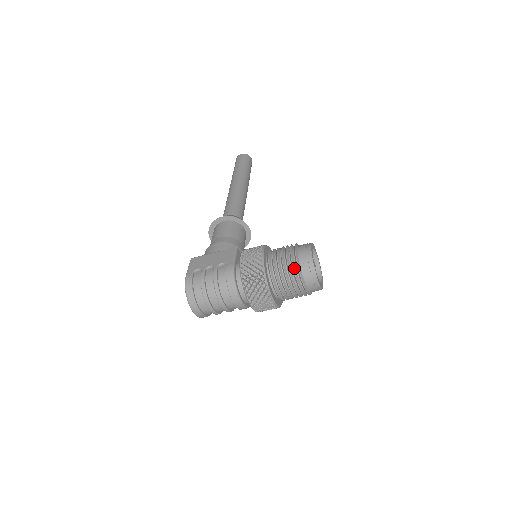
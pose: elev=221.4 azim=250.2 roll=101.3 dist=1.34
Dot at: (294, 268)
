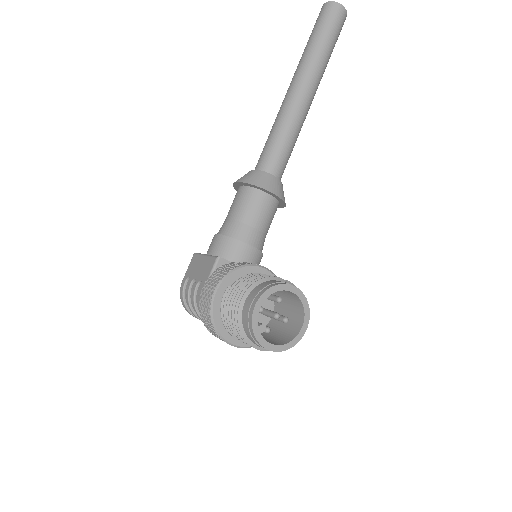
Dot at: (238, 329)
